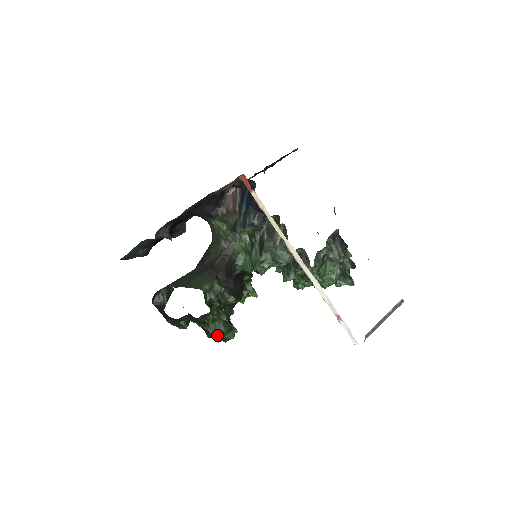
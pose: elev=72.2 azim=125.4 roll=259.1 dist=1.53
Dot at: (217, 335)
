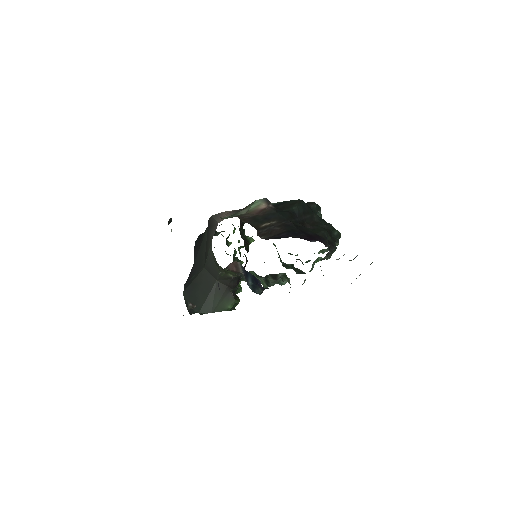
Dot at: occluded
